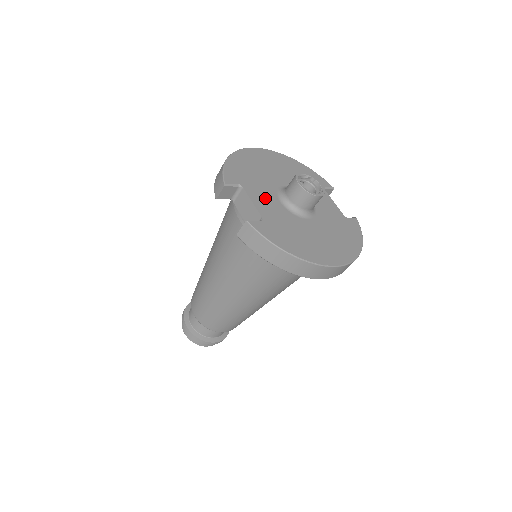
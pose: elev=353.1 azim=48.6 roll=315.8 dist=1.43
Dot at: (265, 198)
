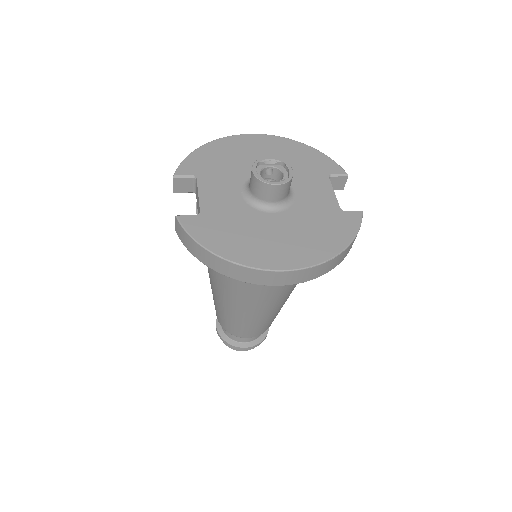
Dot at: (221, 189)
